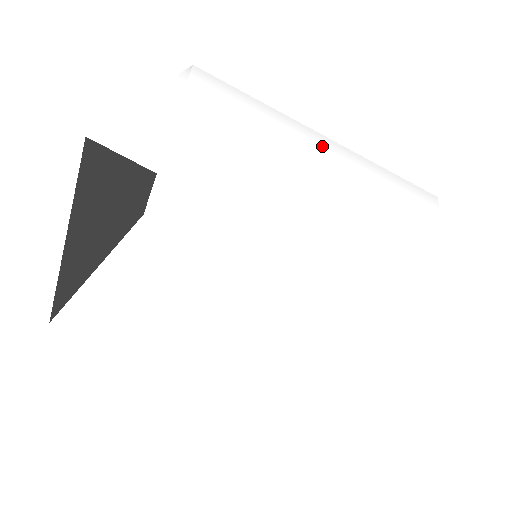
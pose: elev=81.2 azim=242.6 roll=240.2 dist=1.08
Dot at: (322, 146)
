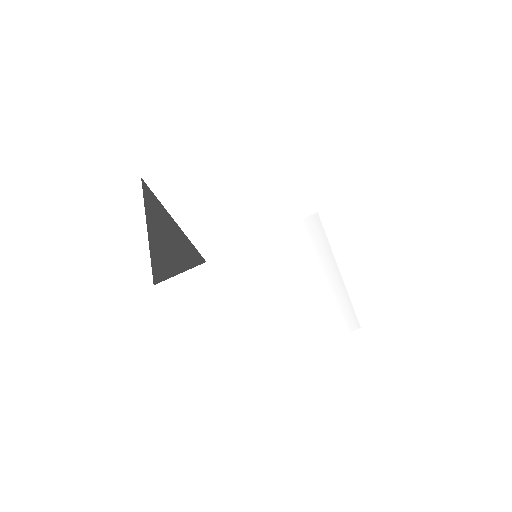
Dot at: (326, 292)
